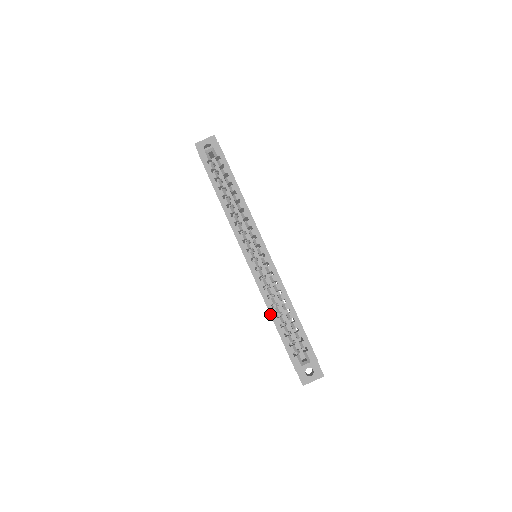
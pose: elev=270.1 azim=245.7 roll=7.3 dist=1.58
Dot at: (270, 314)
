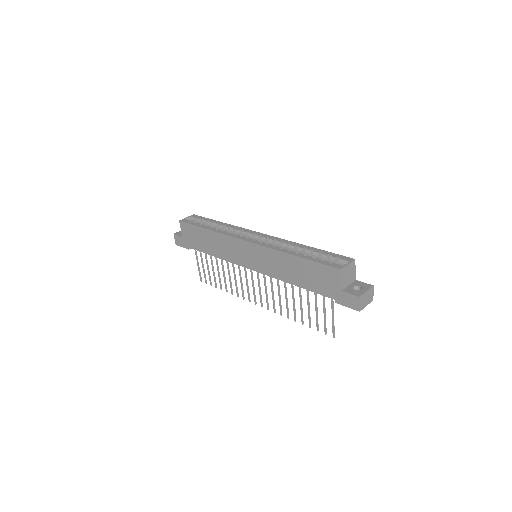
Dot at: (290, 254)
